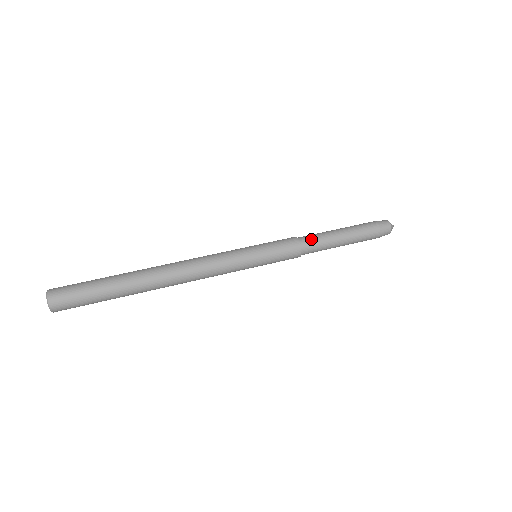
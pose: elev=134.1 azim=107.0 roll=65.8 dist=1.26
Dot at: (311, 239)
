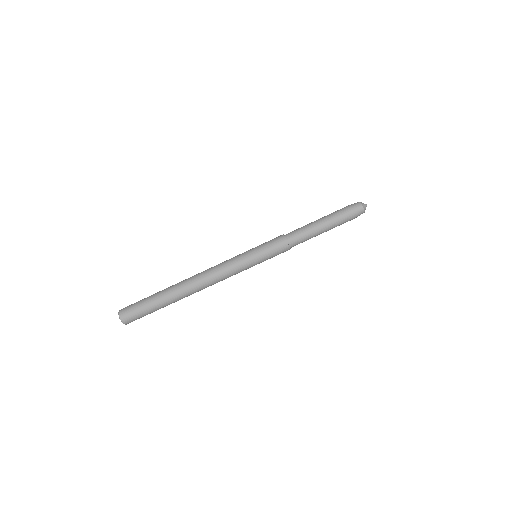
Dot at: (297, 238)
